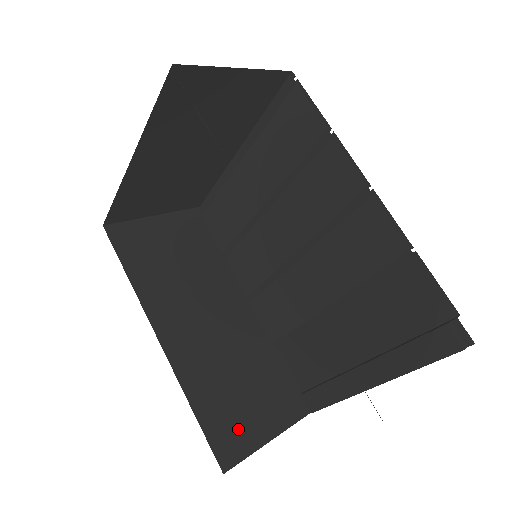
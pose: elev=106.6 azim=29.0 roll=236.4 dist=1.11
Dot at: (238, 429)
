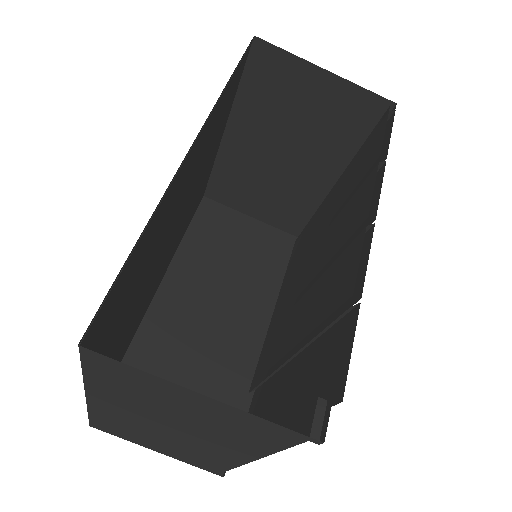
Dot at: occluded
